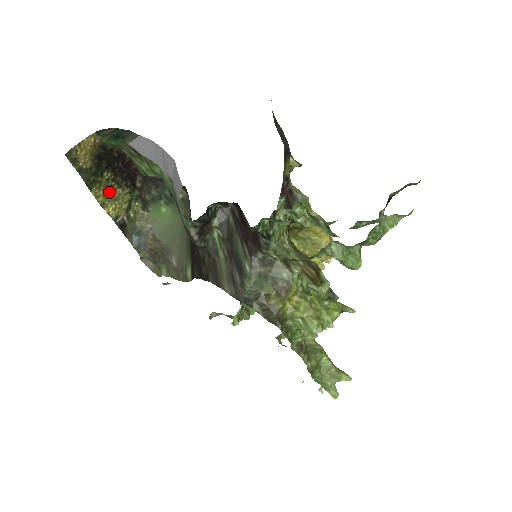
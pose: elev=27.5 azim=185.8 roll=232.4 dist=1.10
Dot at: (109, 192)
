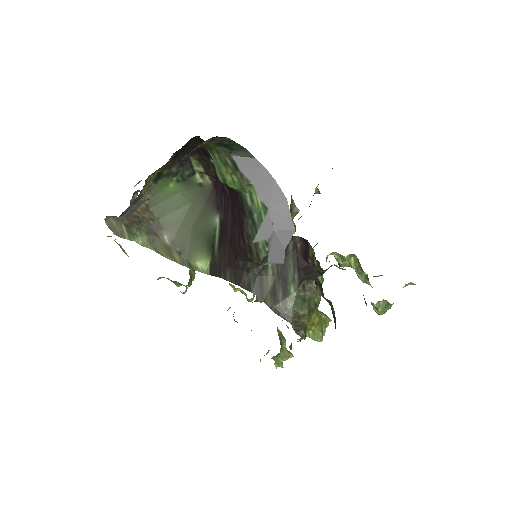
Dot at: (156, 173)
